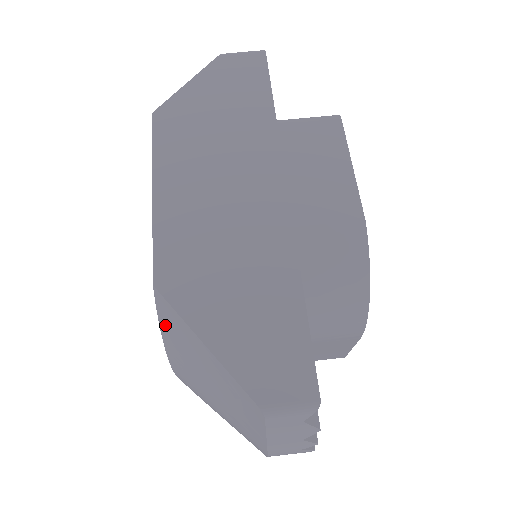
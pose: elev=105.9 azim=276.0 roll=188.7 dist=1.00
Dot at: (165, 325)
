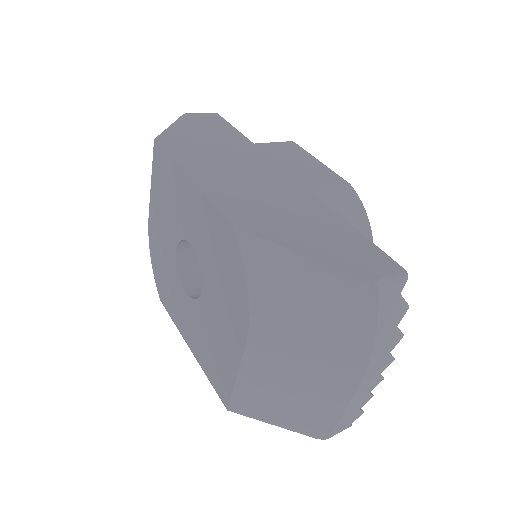
Dot at: (252, 261)
